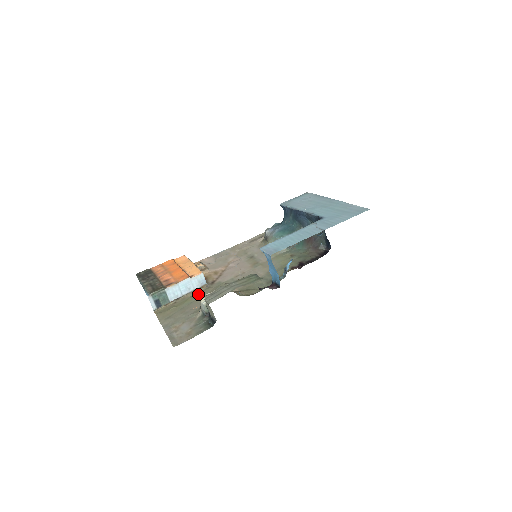
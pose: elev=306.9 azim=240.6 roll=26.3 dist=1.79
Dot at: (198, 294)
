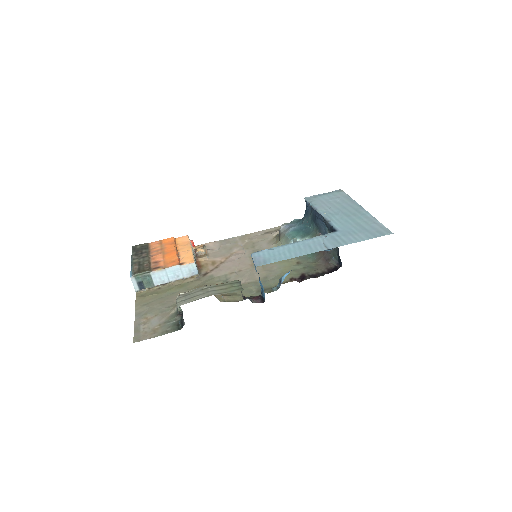
Dot at: (185, 284)
